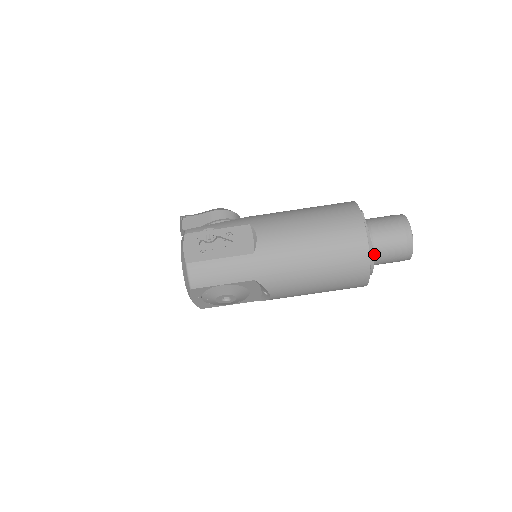
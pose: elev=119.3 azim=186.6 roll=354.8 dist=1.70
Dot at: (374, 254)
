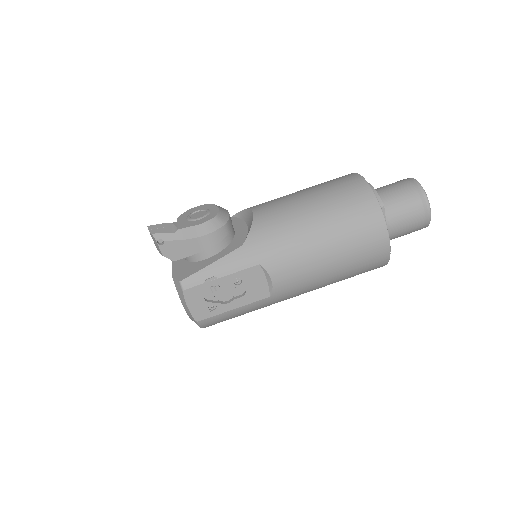
Dot at: occluded
